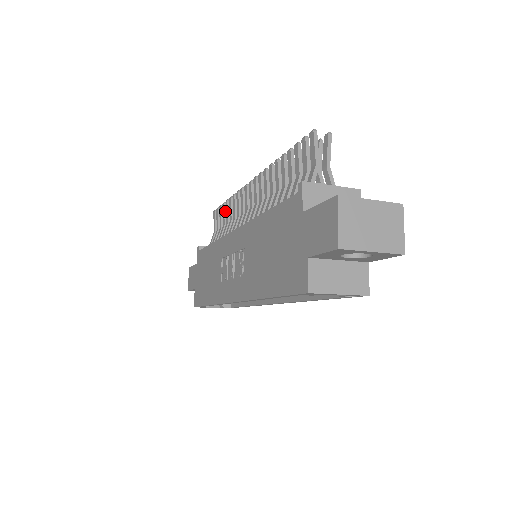
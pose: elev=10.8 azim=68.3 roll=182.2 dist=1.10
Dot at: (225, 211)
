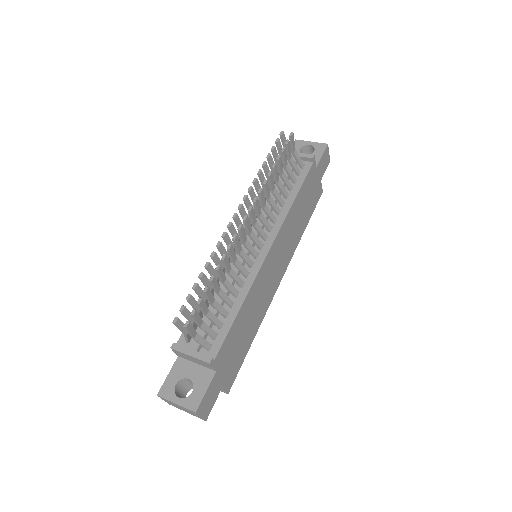
Dot at: (269, 164)
